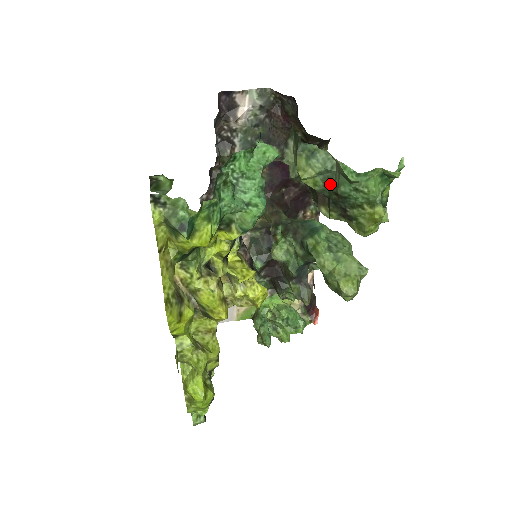
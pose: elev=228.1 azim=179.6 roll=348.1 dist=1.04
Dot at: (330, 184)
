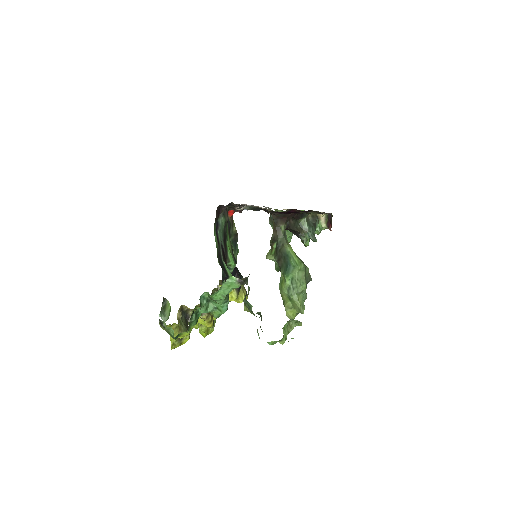
Dot at: (261, 317)
